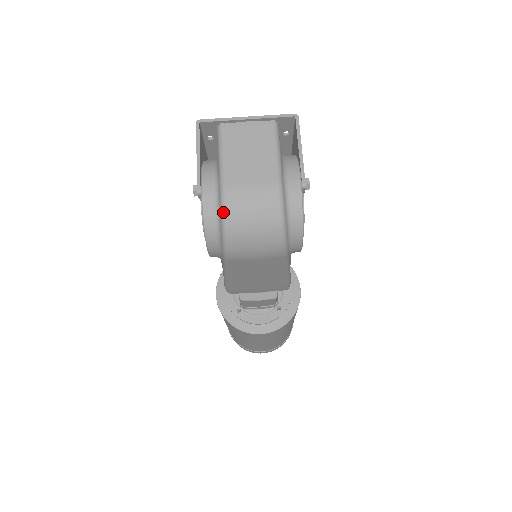
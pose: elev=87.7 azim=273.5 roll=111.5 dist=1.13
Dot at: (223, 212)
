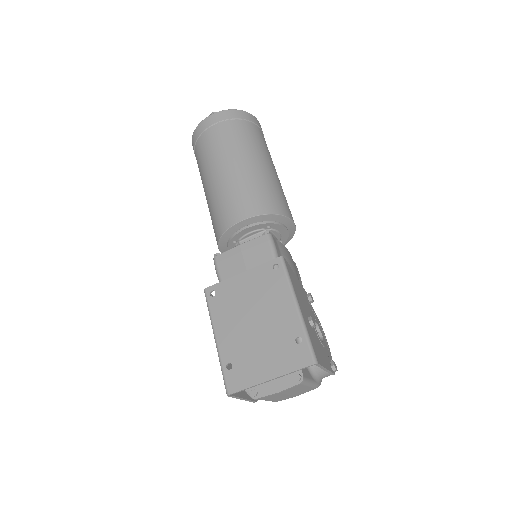
Dot at: occluded
